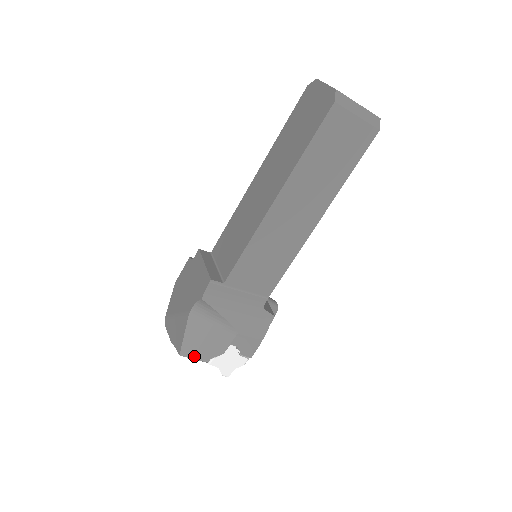
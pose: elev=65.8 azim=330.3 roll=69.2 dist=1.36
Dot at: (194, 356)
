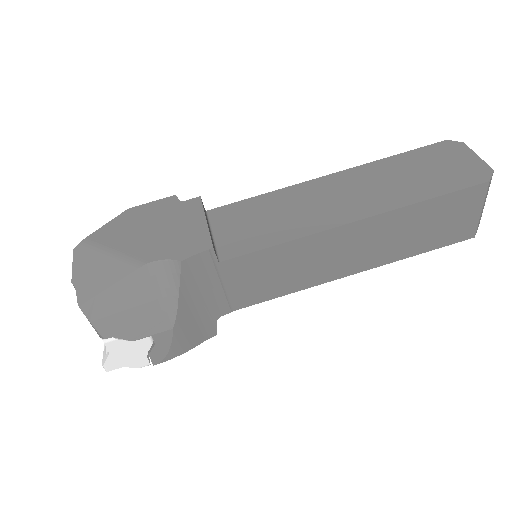
Dot at: (96, 320)
